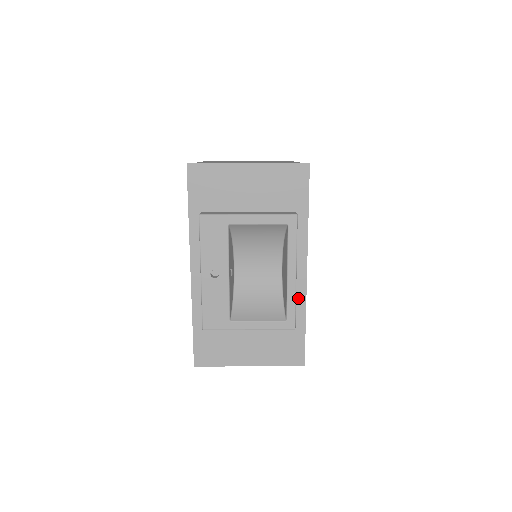
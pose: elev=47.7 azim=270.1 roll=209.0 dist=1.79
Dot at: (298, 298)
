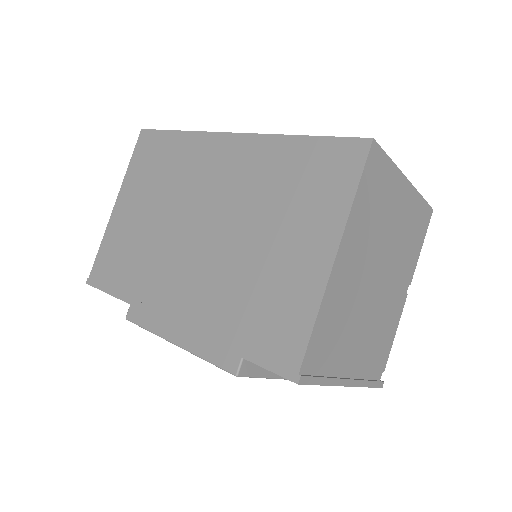
Dot at: occluded
